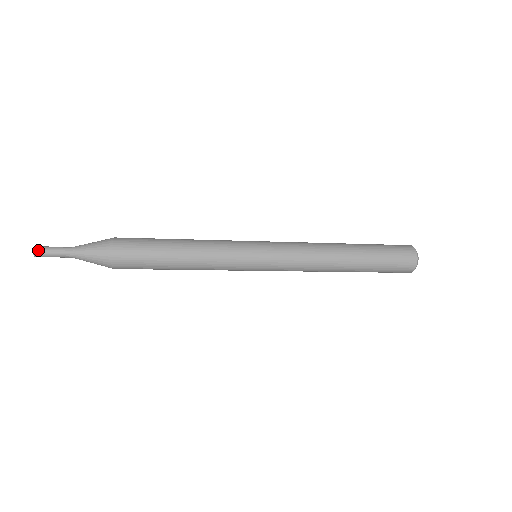
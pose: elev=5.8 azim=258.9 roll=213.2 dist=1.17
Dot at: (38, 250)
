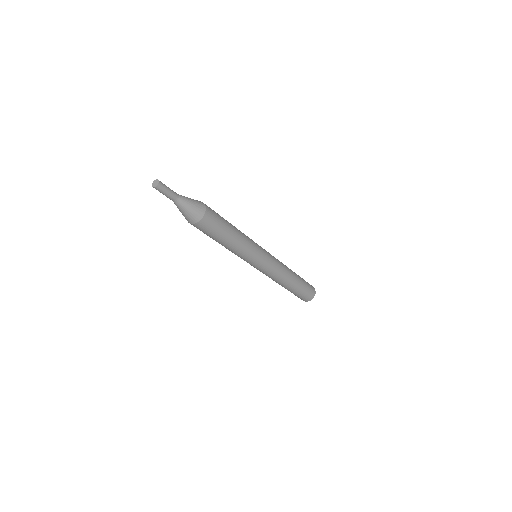
Dot at: (160, 187)
